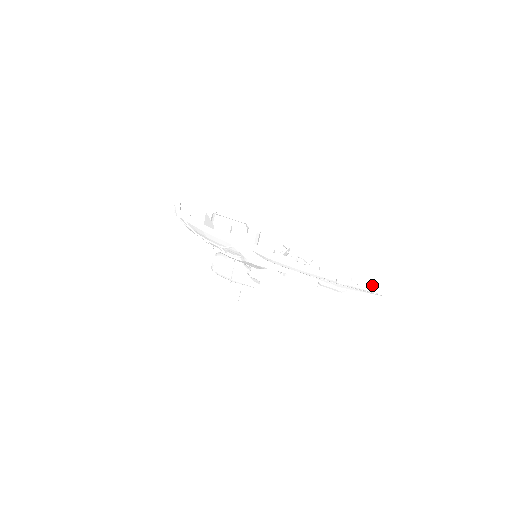
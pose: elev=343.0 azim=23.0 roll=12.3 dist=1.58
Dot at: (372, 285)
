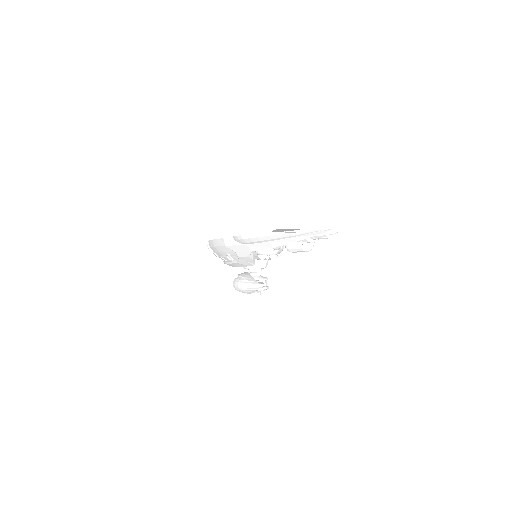
Dot at: (332, 231)
